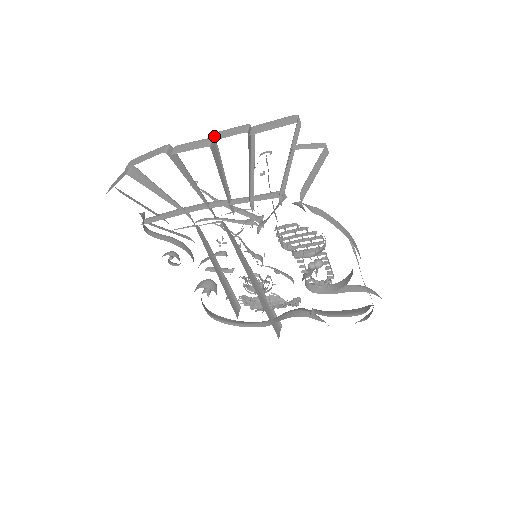
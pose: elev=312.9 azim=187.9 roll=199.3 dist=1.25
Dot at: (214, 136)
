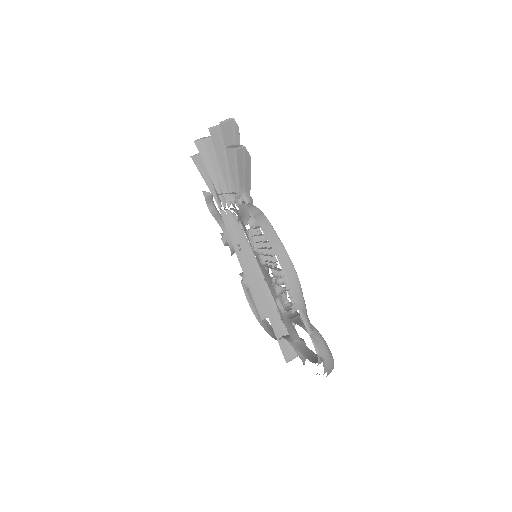
Dot at: occluded
